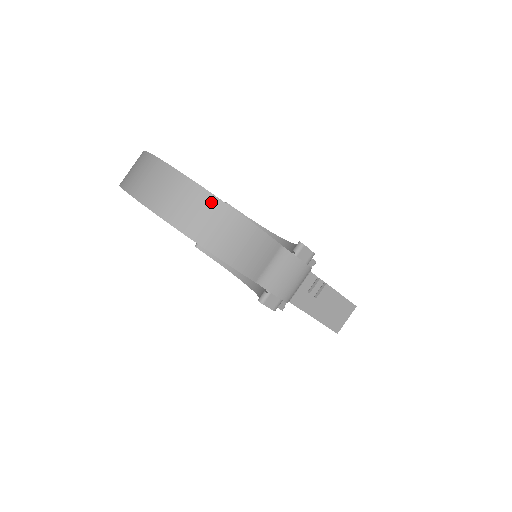
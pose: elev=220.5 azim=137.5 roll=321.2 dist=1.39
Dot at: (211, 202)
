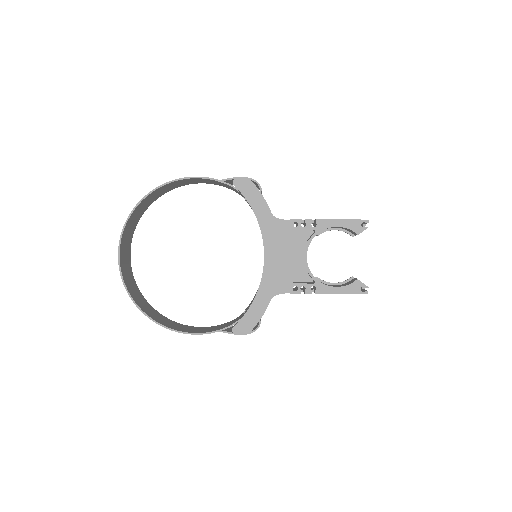
Dot at: (155, 321)
